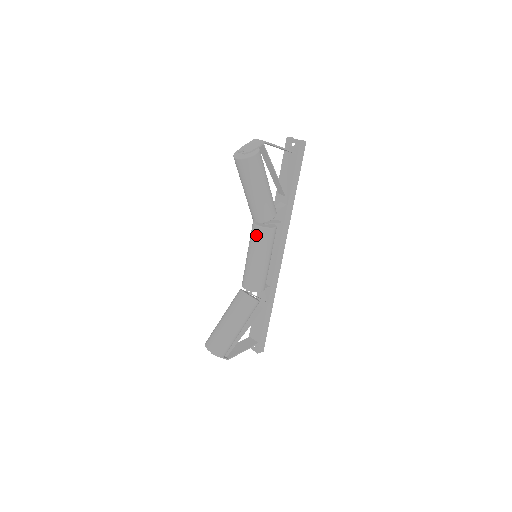
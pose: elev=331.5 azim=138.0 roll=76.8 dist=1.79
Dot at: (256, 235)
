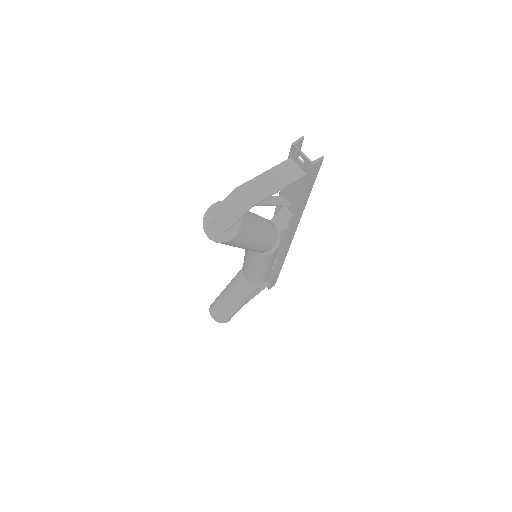
Dot at: (252, 255)
